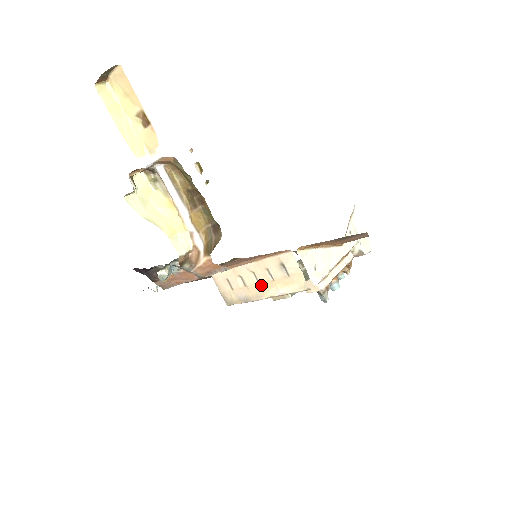
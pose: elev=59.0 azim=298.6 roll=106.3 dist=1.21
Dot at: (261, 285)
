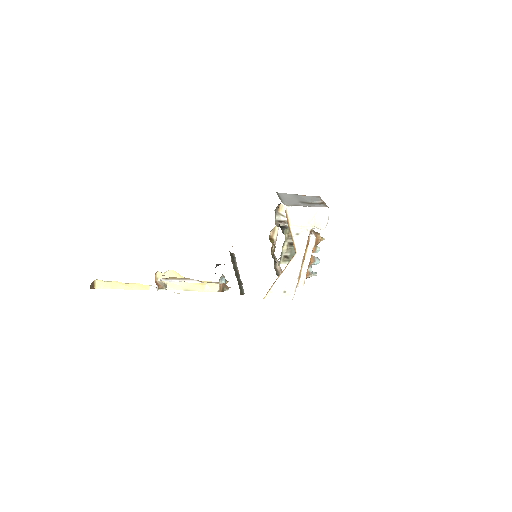
Dot at: occluded
